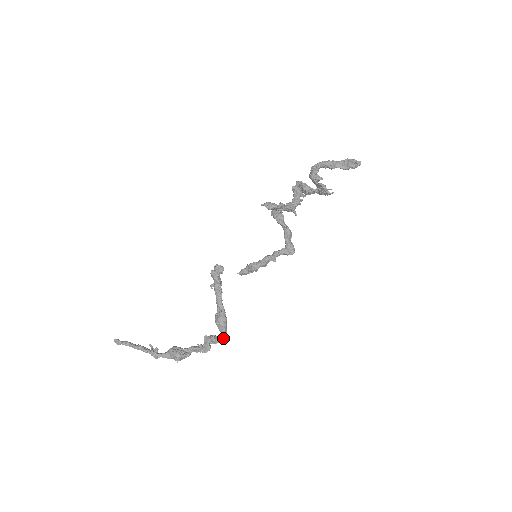
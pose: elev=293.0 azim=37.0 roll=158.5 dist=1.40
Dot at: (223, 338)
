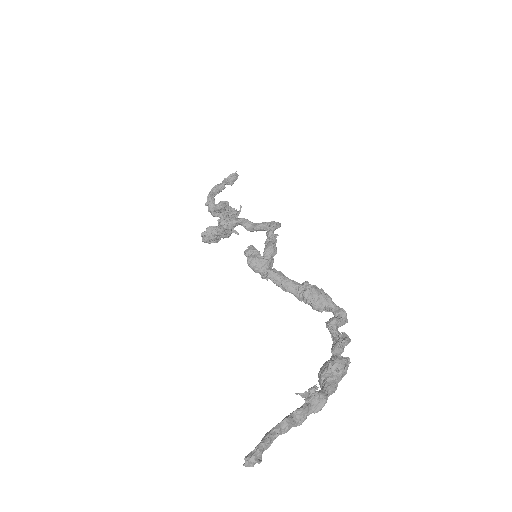
Dot at: (340, 309)
